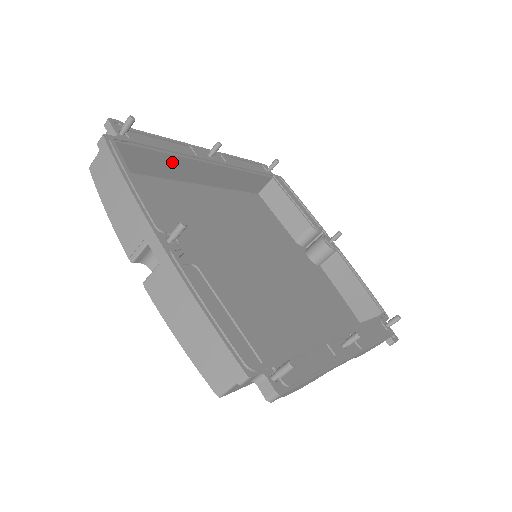
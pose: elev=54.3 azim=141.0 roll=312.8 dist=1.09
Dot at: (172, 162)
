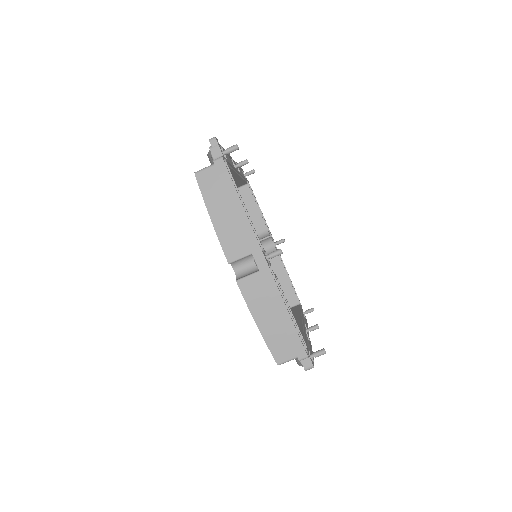
Dot at: occluded
